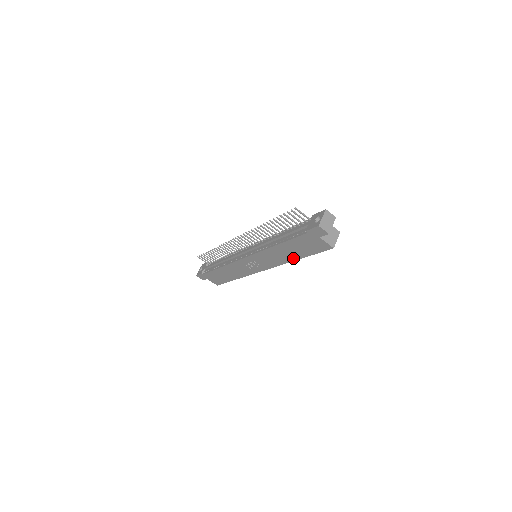
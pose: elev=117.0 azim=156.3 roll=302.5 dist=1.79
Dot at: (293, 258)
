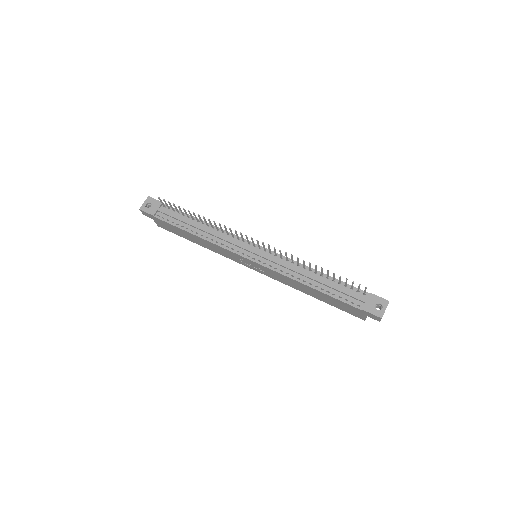
Dot at: (310, 294)
